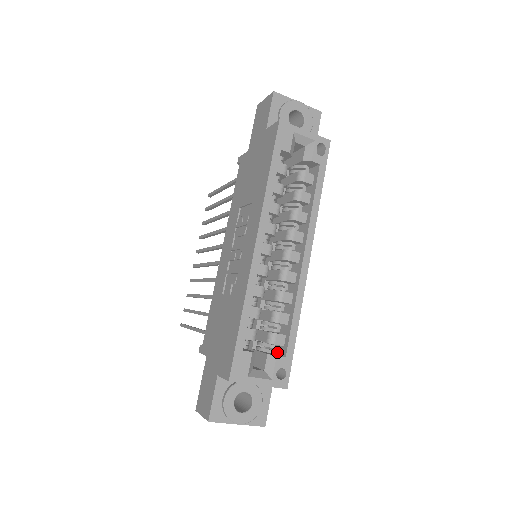
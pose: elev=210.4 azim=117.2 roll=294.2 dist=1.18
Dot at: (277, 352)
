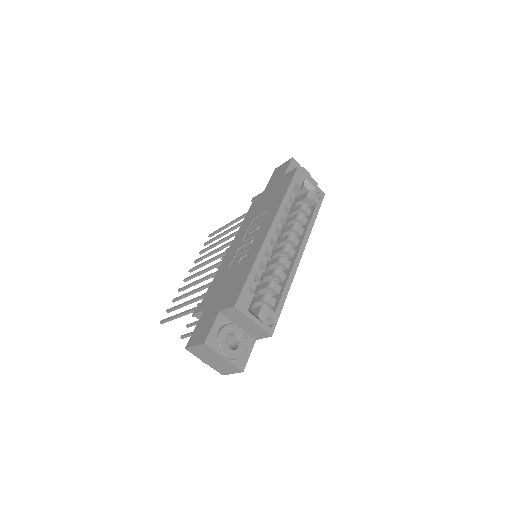
Dot at: occluded
